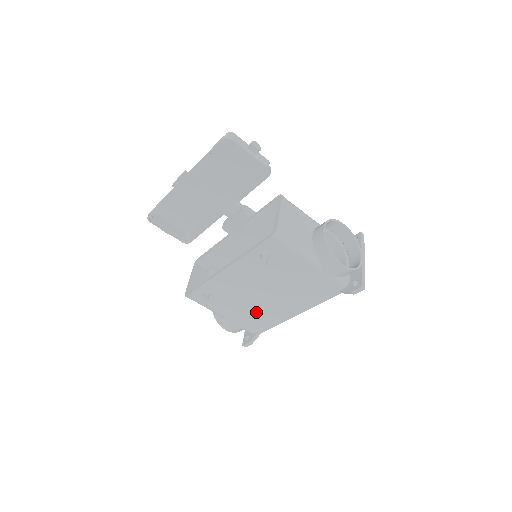
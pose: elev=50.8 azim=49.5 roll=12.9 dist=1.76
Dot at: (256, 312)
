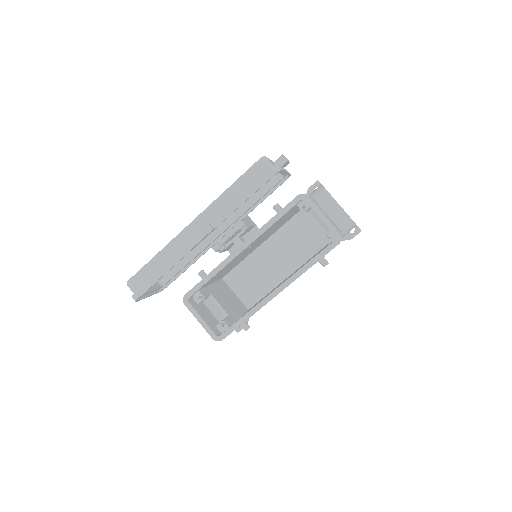
Dot at: occluded
